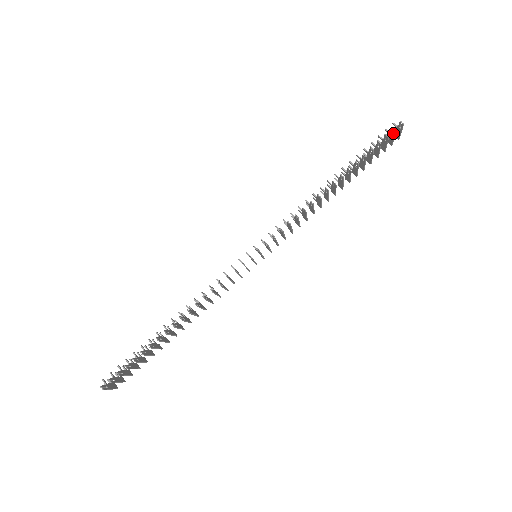
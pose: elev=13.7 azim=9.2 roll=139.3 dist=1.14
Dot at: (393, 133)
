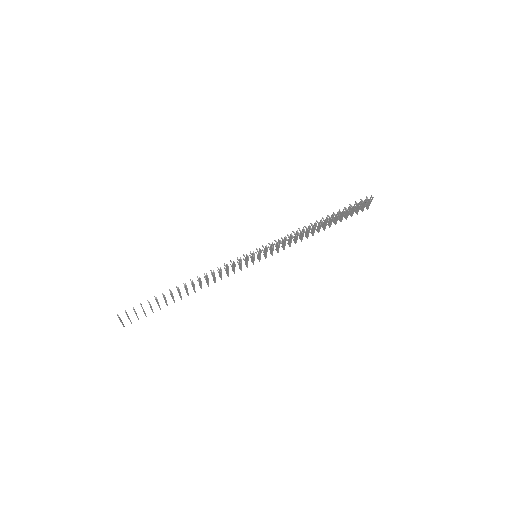
Dot at: (365, 202)
